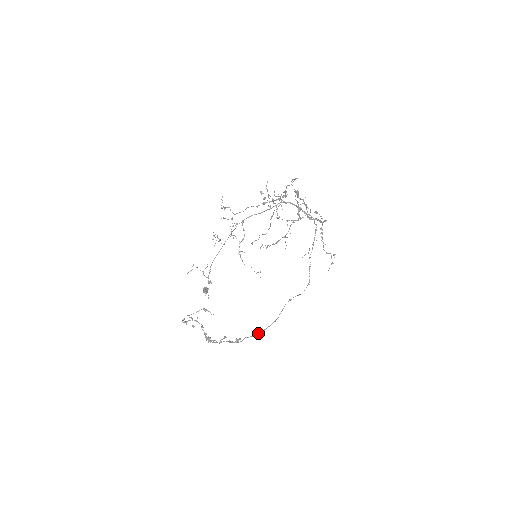
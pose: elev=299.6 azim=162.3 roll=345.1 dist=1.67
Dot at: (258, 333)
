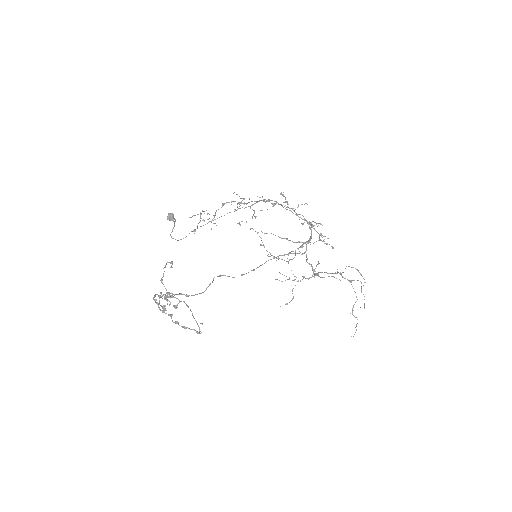
Dot at: (180, 294)
